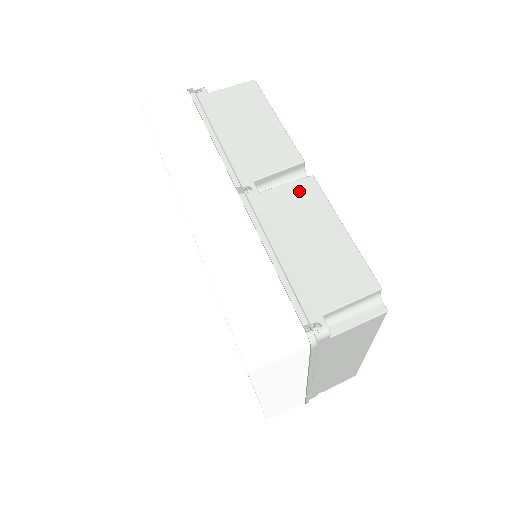
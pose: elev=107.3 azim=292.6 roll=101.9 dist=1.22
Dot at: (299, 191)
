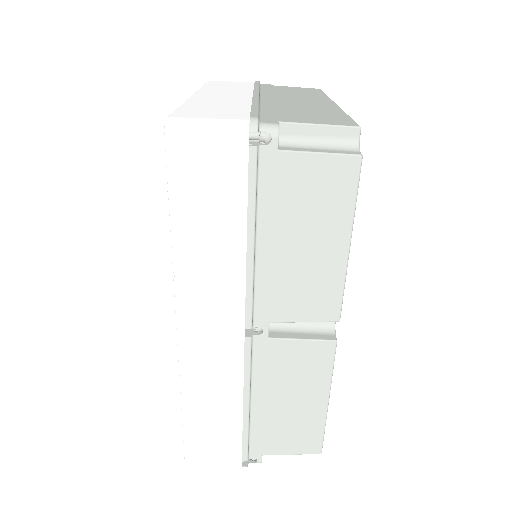
Dot at: (311, 353)
